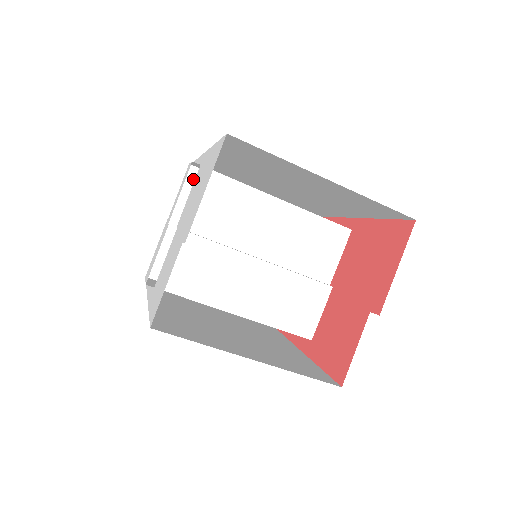
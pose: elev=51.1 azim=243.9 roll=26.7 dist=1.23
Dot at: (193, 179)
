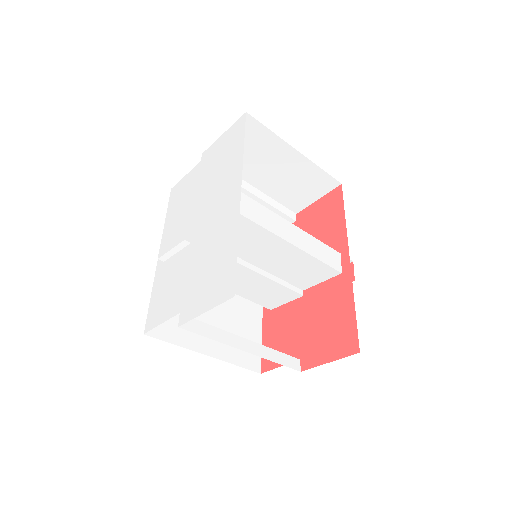
Dot at: (227, 193)
